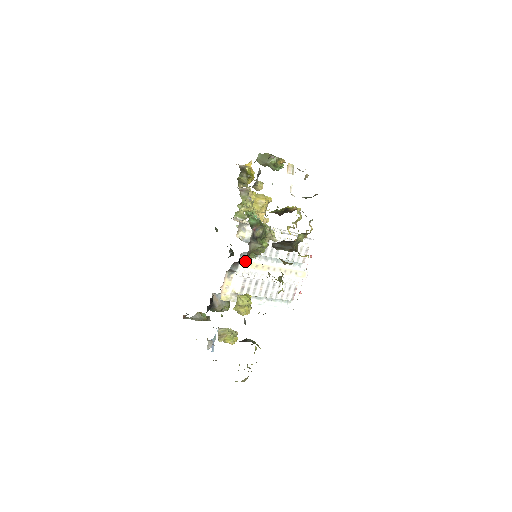
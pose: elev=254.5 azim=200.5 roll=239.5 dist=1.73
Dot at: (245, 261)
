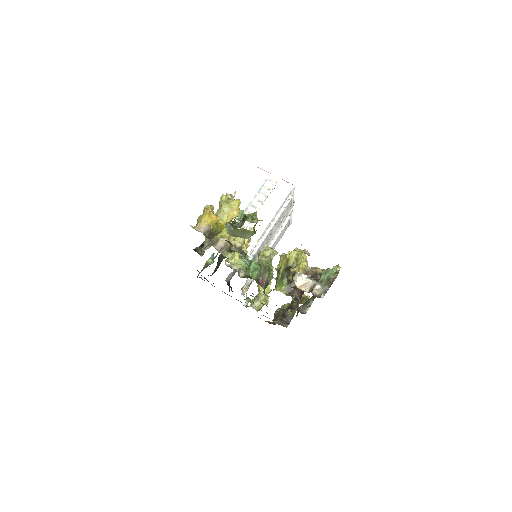
Dot at: occluded
